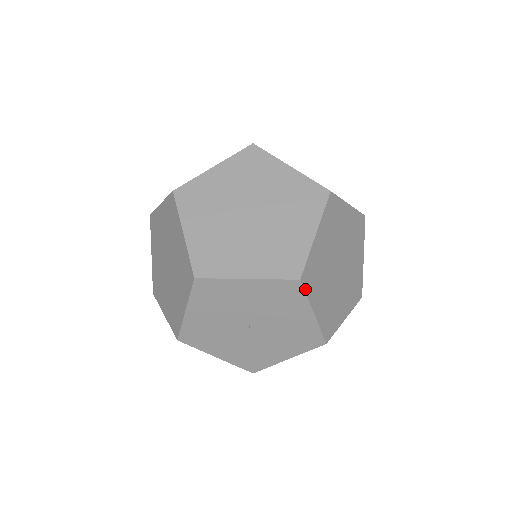
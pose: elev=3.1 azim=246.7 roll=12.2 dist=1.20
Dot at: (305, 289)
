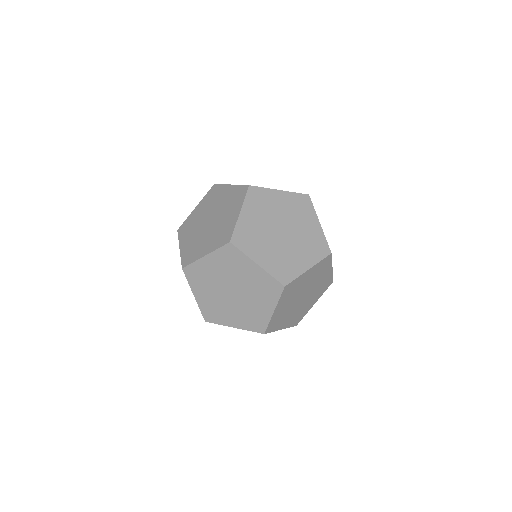
Dot at: occluded
